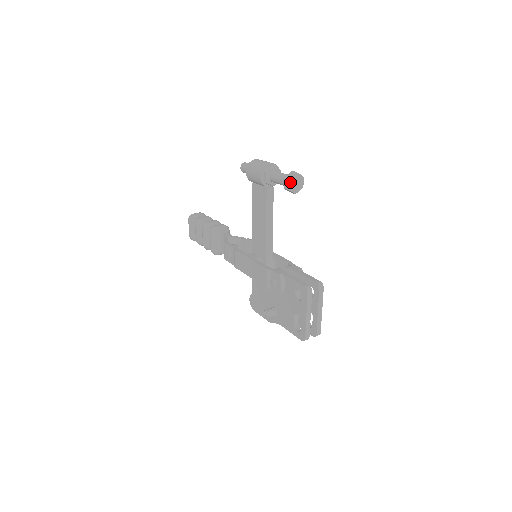
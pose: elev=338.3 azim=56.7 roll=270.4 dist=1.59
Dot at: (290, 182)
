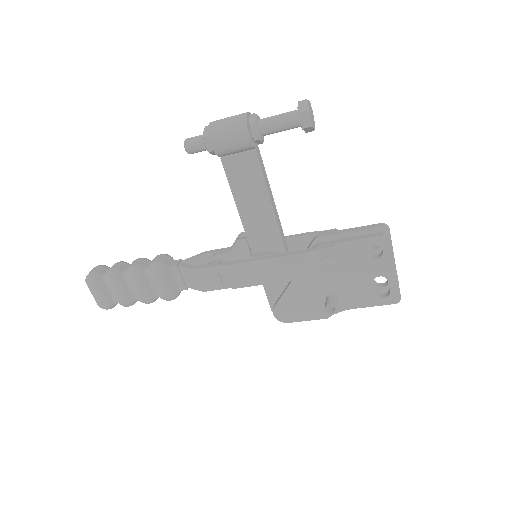
Dot at: (310, 115)
